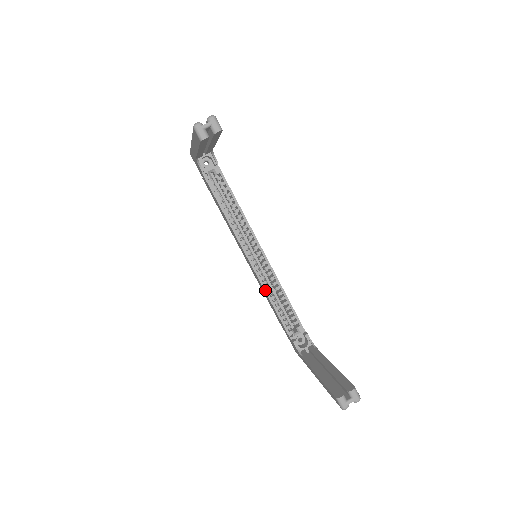
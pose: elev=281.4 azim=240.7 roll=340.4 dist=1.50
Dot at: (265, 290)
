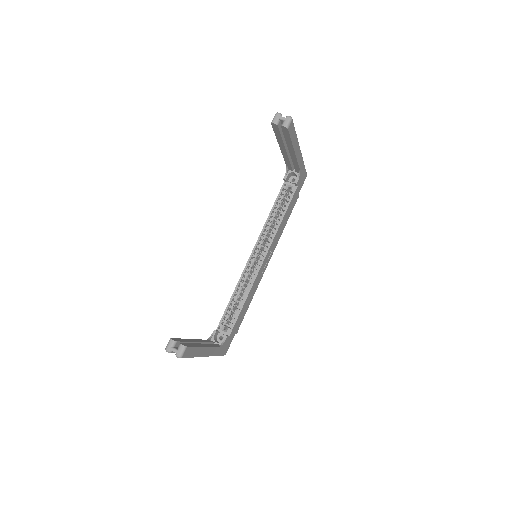
Dot at: (238, 282)
